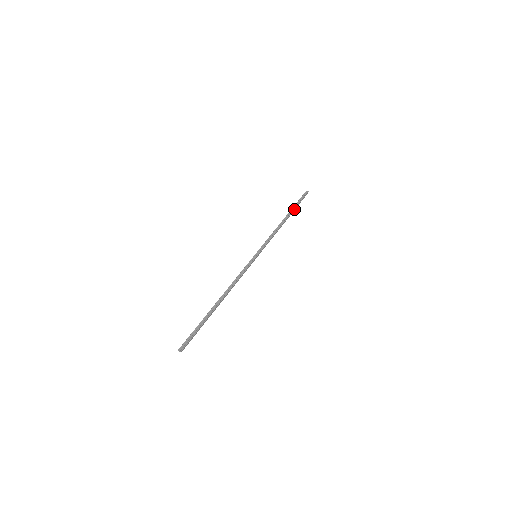
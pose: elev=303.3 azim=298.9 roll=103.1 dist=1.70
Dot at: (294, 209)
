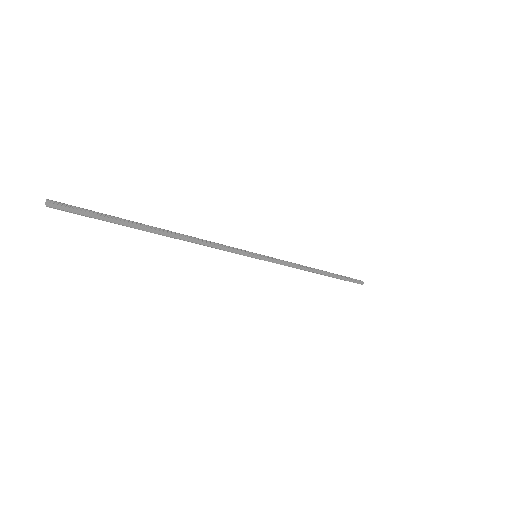
Dot at: (337, 276)
